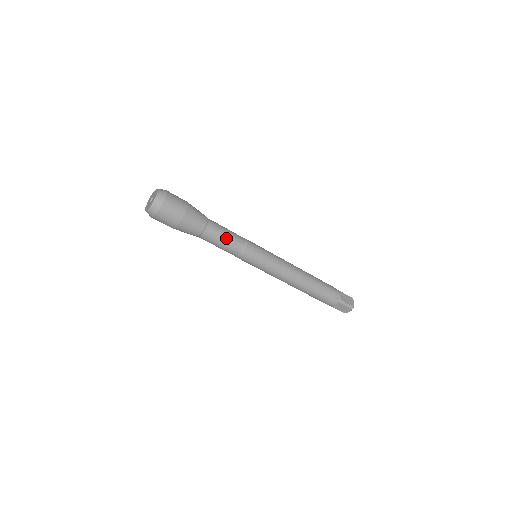
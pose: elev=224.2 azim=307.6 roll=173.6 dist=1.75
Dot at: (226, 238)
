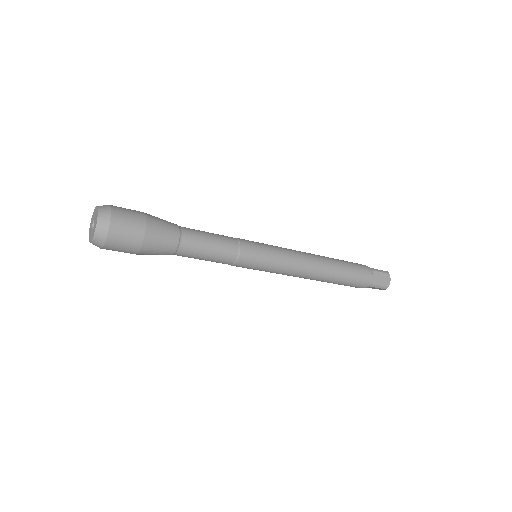
Dot at: (209, 253)
